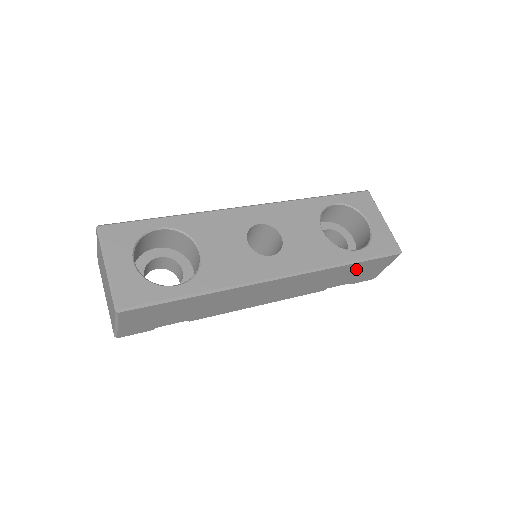
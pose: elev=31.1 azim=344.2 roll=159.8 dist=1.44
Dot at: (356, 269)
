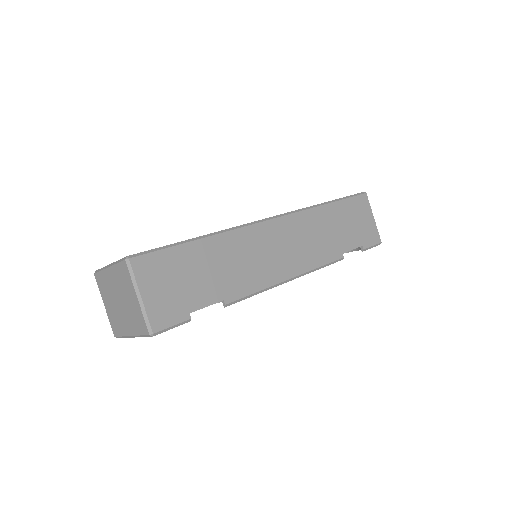
Dot at: (343, 216)
